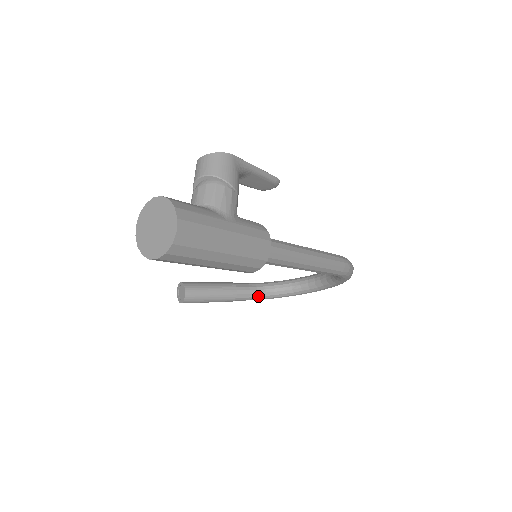
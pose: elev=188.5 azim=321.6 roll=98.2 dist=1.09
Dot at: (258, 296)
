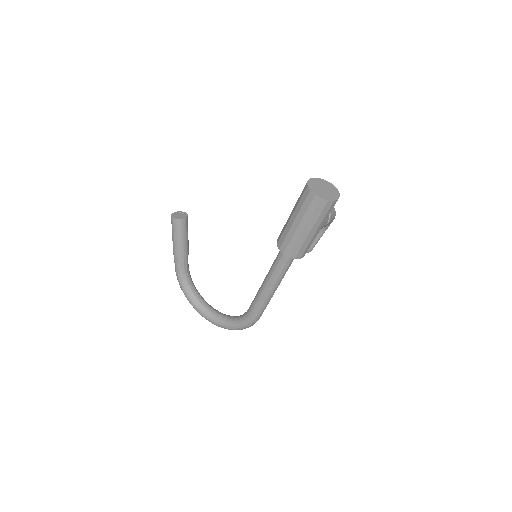
Dot at: (183, 275)
